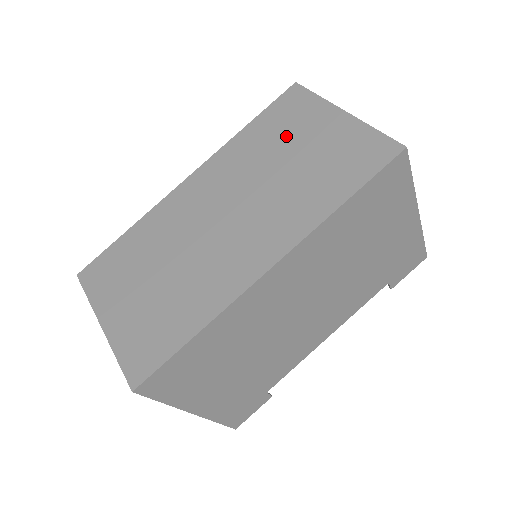
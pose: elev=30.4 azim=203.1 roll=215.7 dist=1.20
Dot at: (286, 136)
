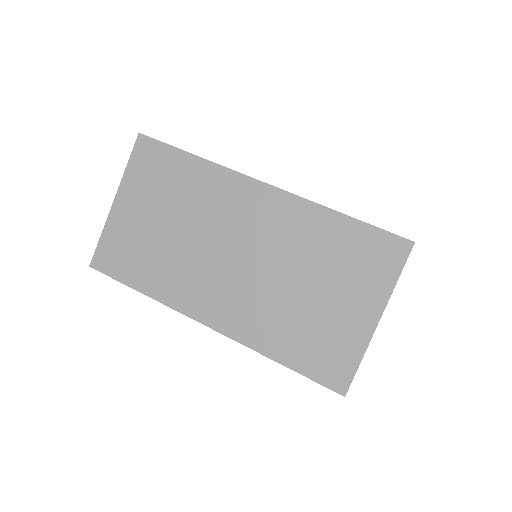
Dot at: (337, 271)
